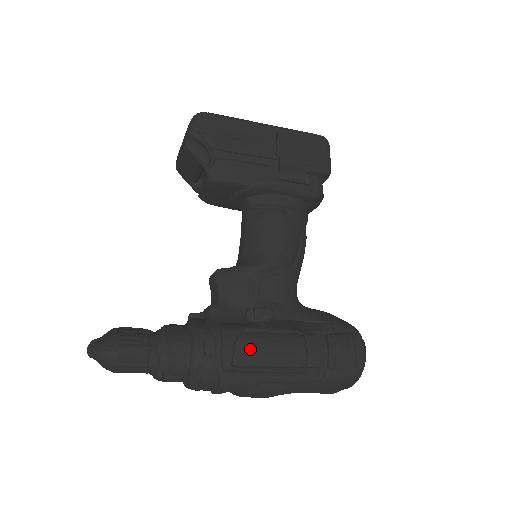
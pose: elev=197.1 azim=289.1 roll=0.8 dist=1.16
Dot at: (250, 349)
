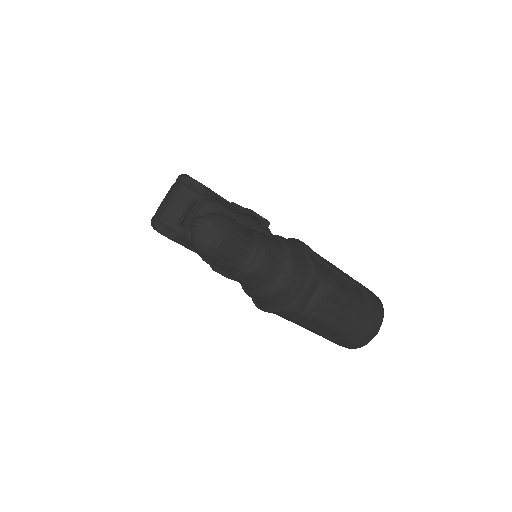
Dot at: (315, 252)
